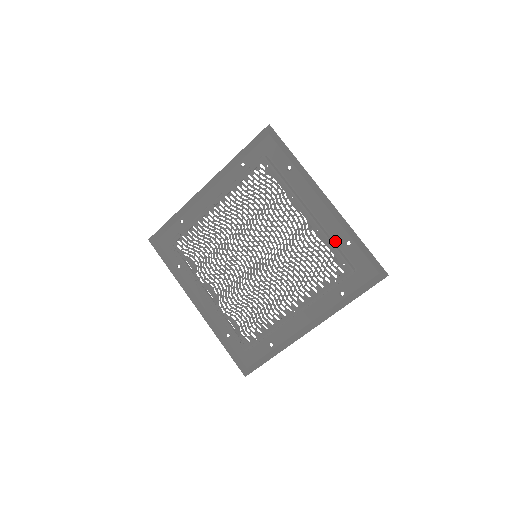
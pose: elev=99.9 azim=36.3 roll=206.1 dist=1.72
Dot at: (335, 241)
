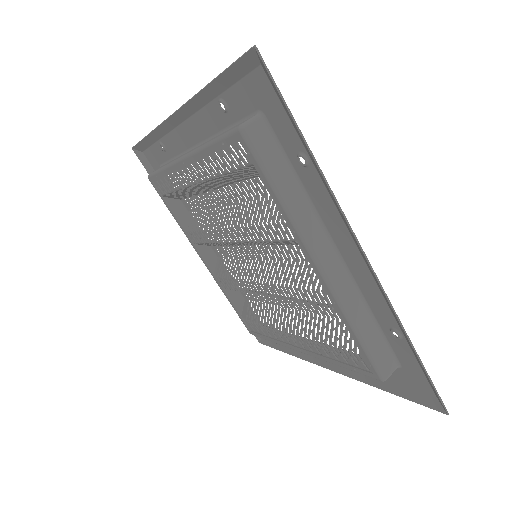
Dot at: (373, 315)
